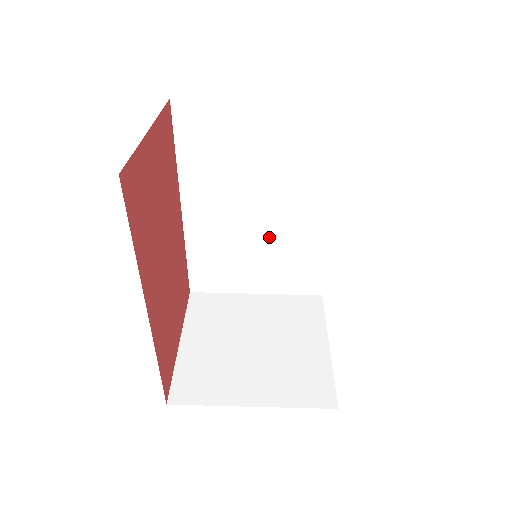
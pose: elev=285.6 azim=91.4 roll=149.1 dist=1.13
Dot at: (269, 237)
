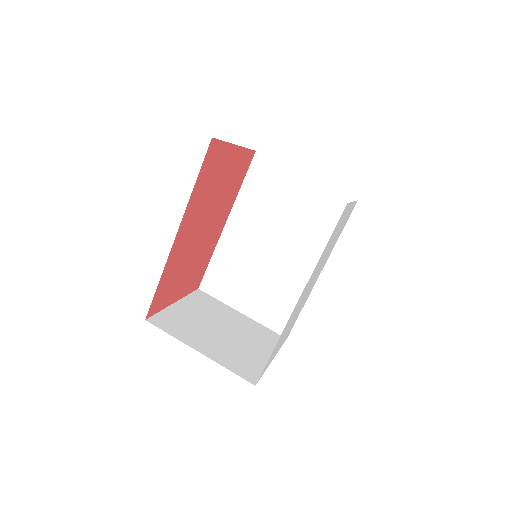
Dot at: (271, 271)
